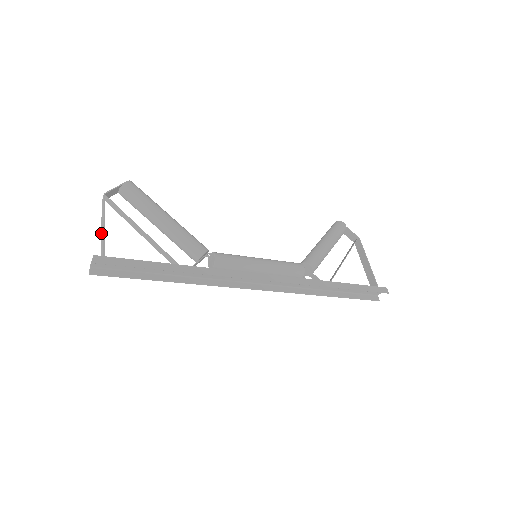
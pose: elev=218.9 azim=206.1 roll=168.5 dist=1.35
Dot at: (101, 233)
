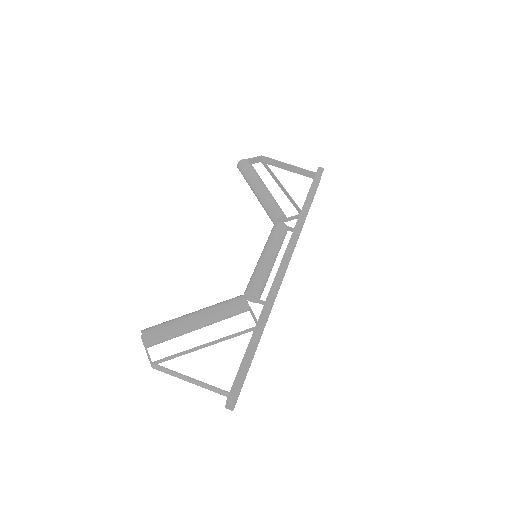
Dot at: occluded
